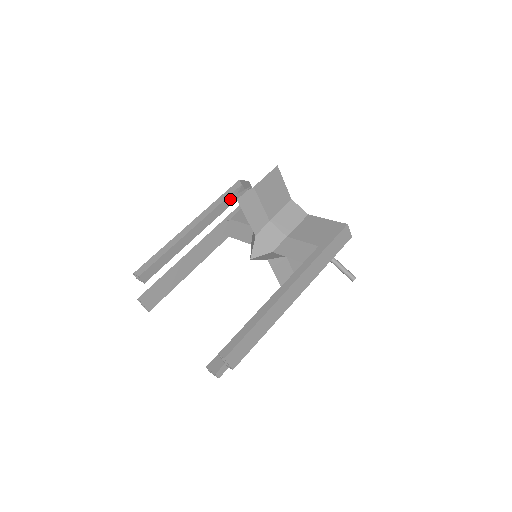
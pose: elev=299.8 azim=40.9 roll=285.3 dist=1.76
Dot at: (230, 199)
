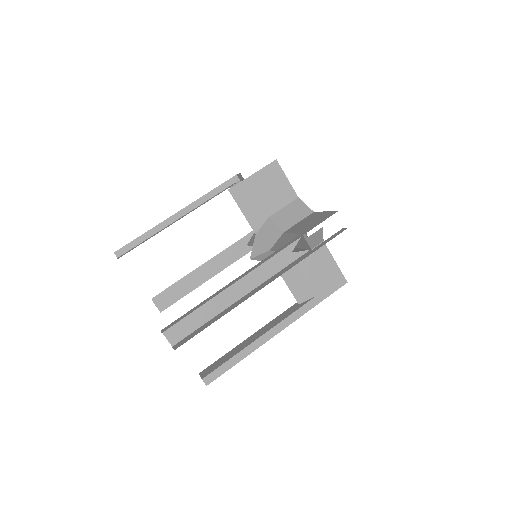
Dot at: (283, 257)
